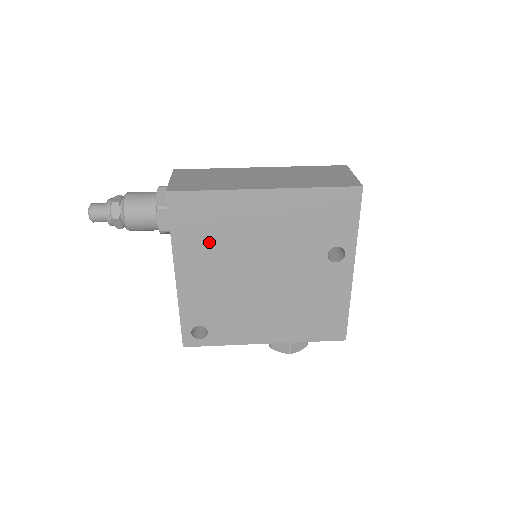
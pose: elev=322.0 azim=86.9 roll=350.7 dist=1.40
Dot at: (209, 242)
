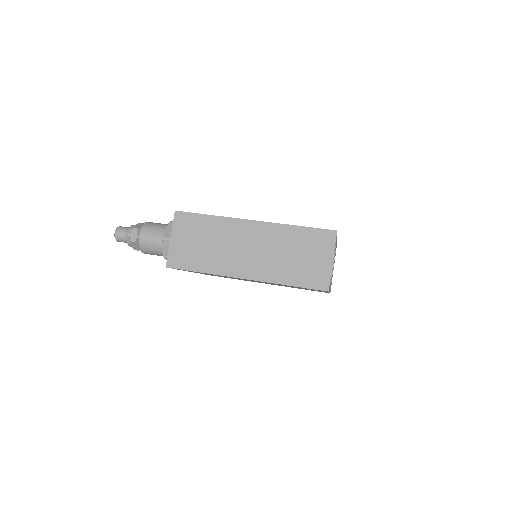
Dot at: occluded
